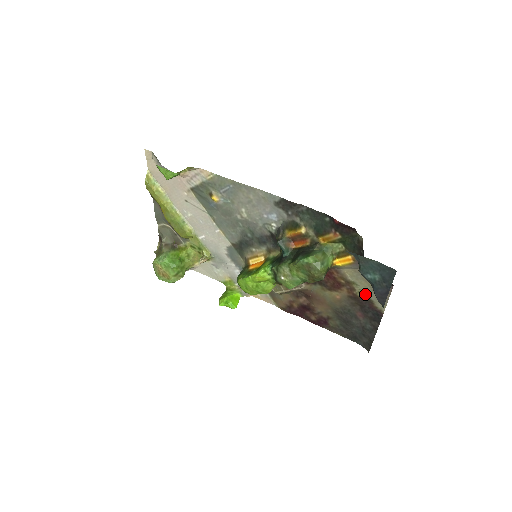
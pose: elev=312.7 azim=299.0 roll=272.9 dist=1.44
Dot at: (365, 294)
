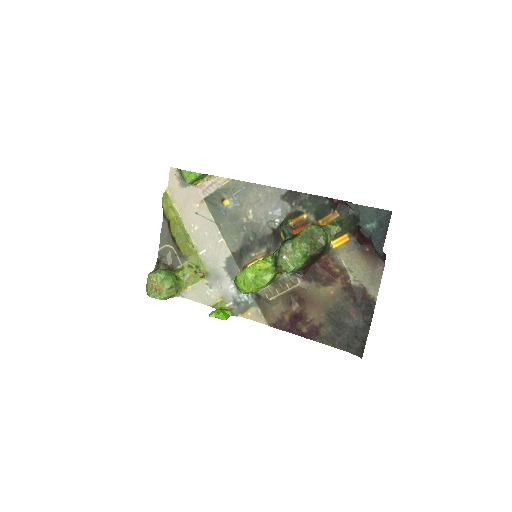
Dot at: (358, 281)
